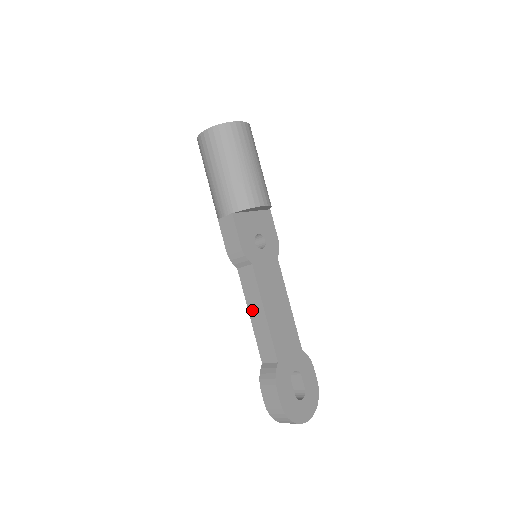
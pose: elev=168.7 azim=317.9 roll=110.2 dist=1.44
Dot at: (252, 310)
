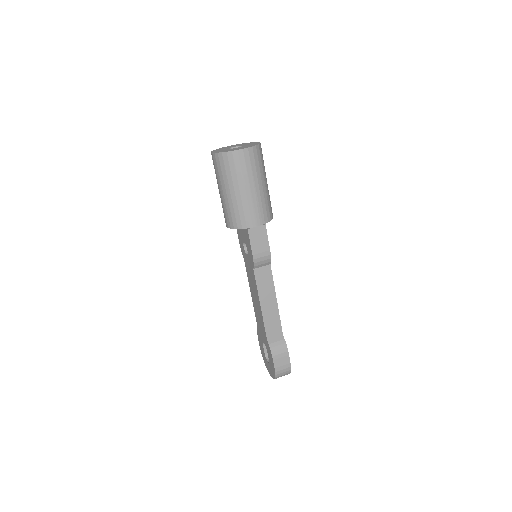
Dot at: (264, 301)
